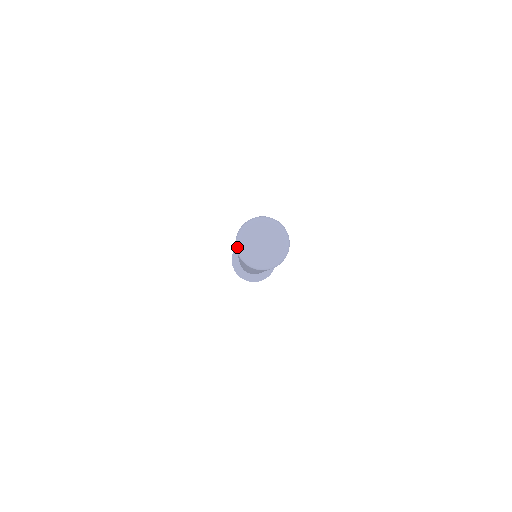
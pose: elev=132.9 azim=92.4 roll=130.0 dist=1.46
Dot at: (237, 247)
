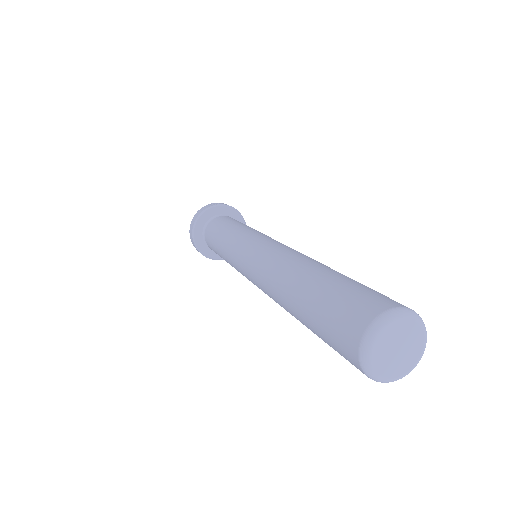
Dot at: (363, 362)
